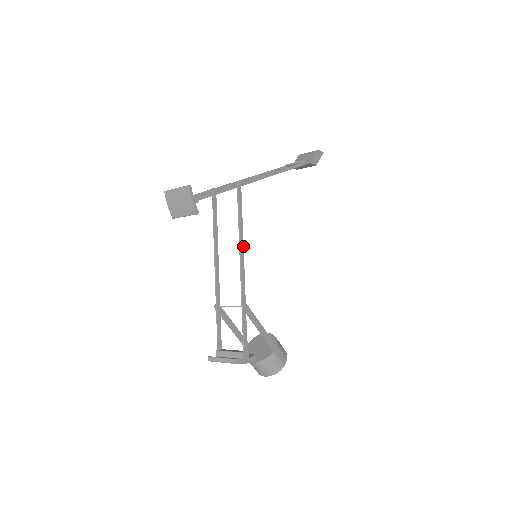
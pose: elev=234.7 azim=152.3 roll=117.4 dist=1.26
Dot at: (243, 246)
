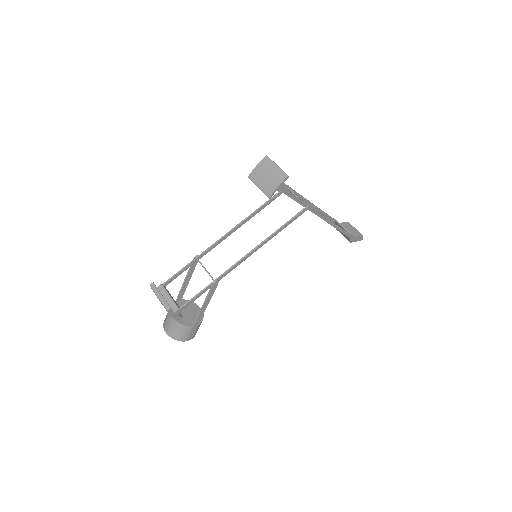
Dot at: occluded
